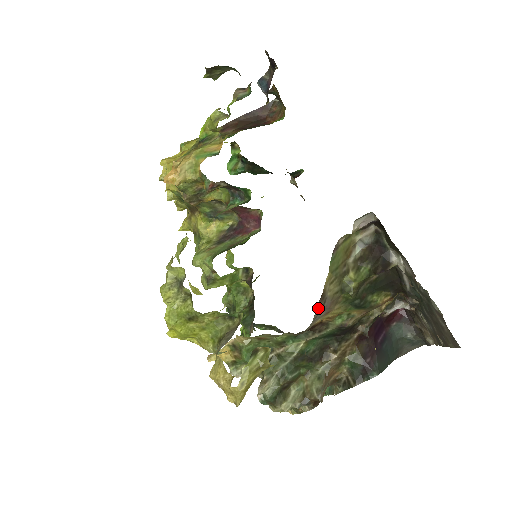
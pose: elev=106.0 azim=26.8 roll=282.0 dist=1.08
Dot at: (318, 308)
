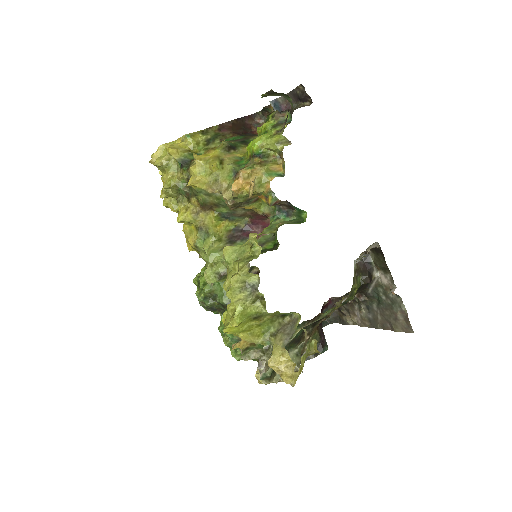
Dot at: occluded
